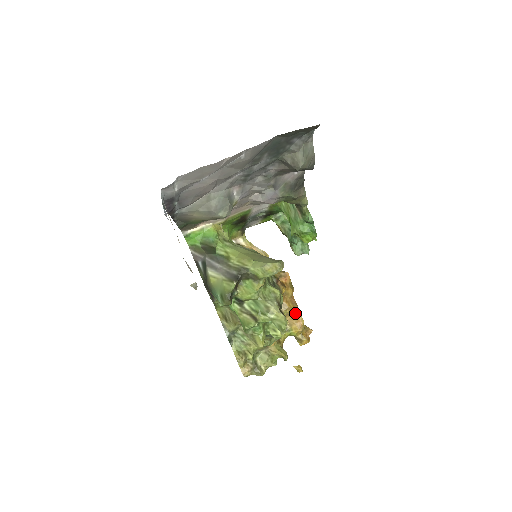
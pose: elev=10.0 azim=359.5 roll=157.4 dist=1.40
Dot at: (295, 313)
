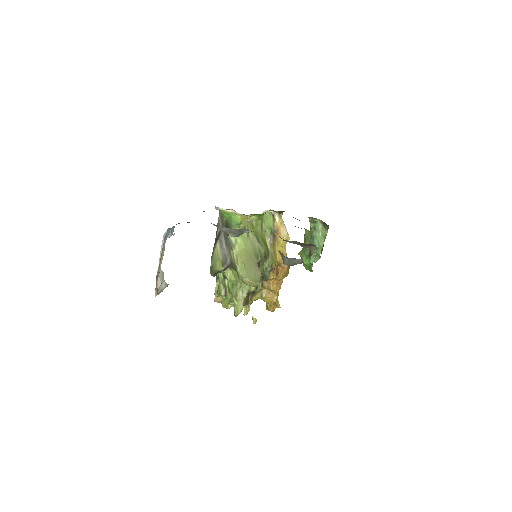
Dot at: (274, 292)
